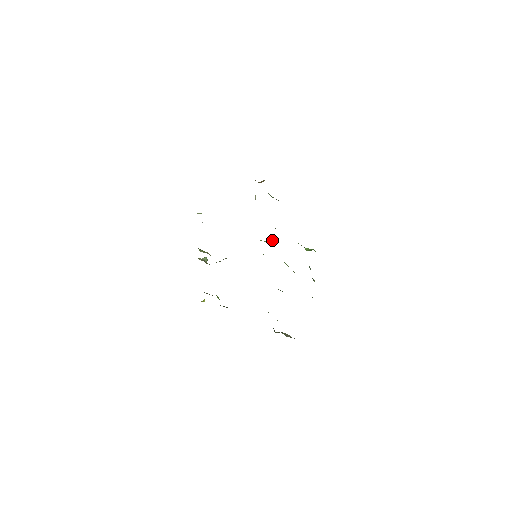
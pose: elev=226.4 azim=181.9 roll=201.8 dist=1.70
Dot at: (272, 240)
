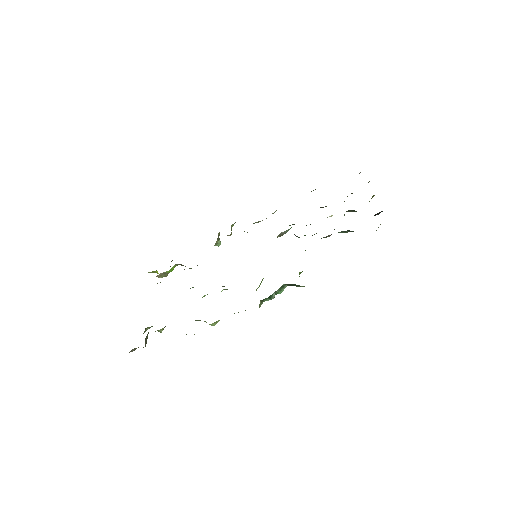
Dot at: occluded
